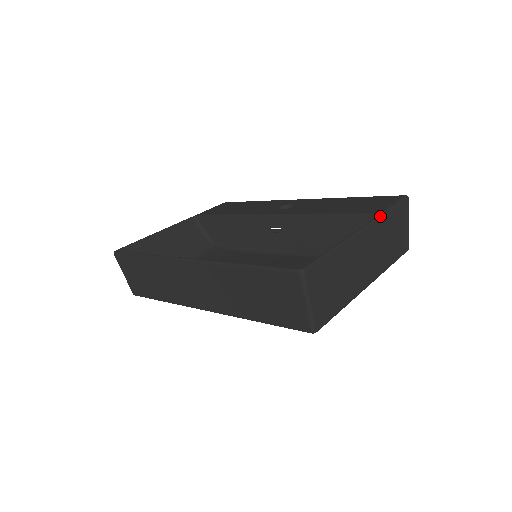
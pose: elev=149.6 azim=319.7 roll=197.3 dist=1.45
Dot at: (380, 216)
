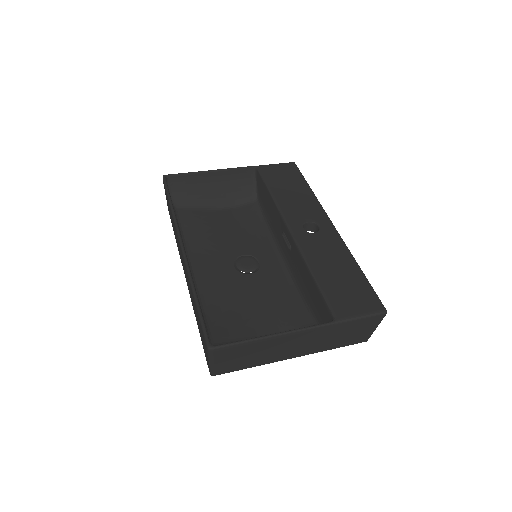
Dot at: (332, 324)
